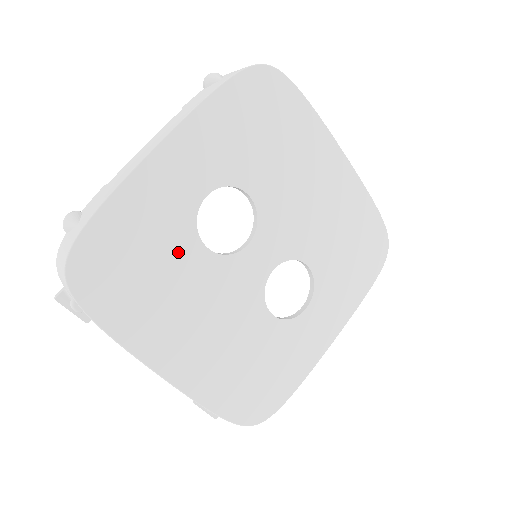
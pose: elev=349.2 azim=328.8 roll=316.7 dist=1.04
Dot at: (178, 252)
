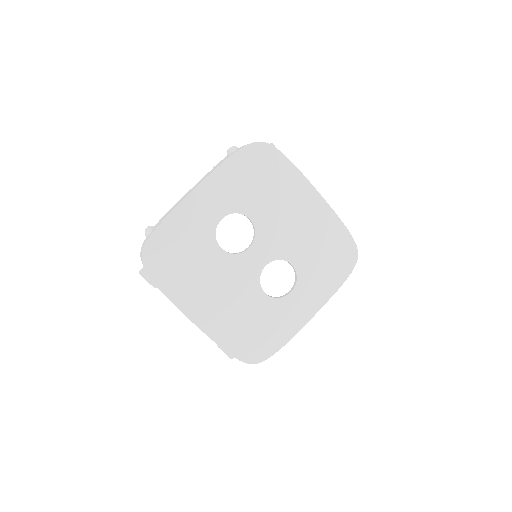
Dot at: (204, 250)
